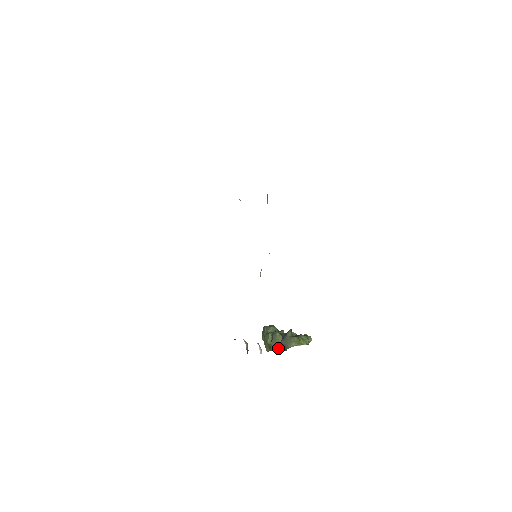
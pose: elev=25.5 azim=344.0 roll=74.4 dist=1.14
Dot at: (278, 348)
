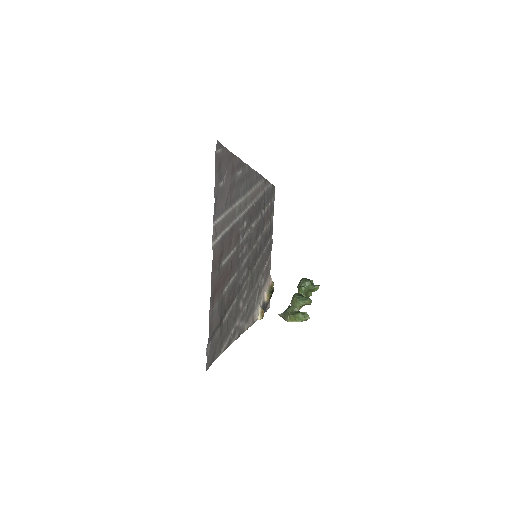
Dot at: occluded
